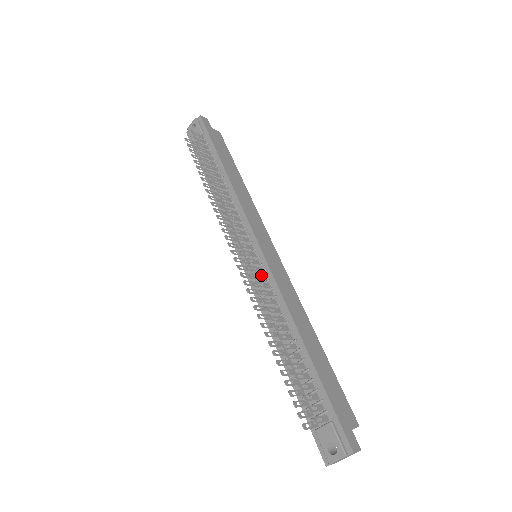
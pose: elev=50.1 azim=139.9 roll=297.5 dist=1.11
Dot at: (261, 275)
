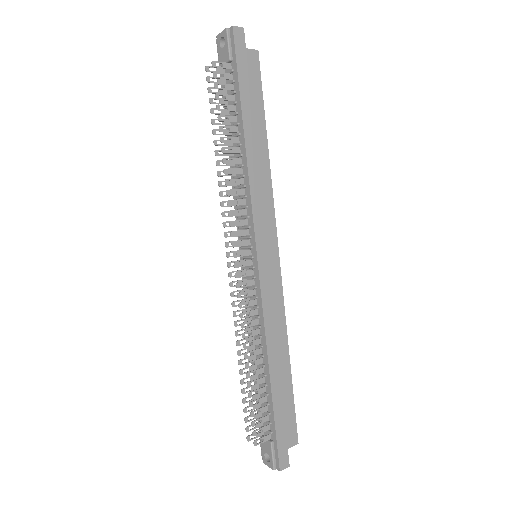
Dot at: (250, 291)
